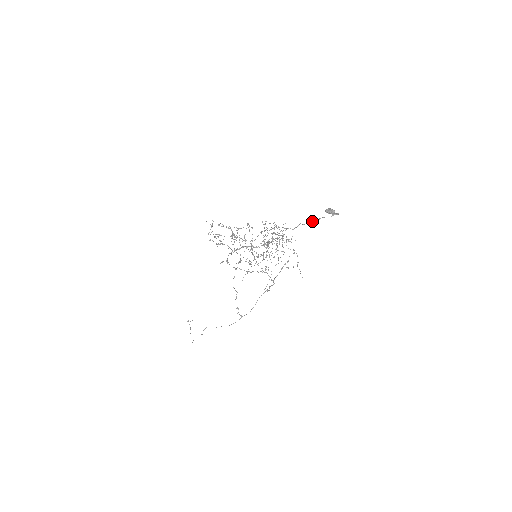
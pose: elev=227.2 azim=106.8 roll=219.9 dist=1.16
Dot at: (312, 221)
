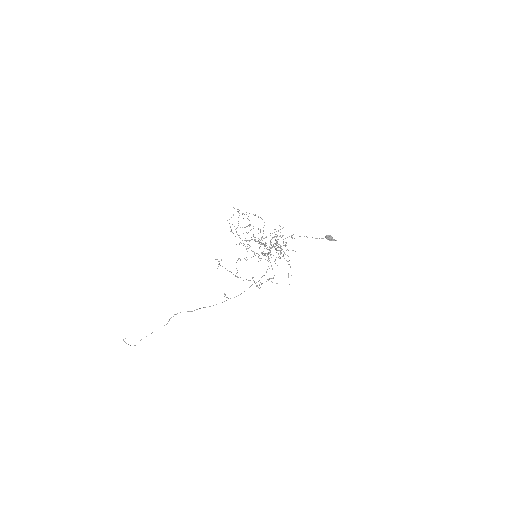
Dot at: (315, 238)
